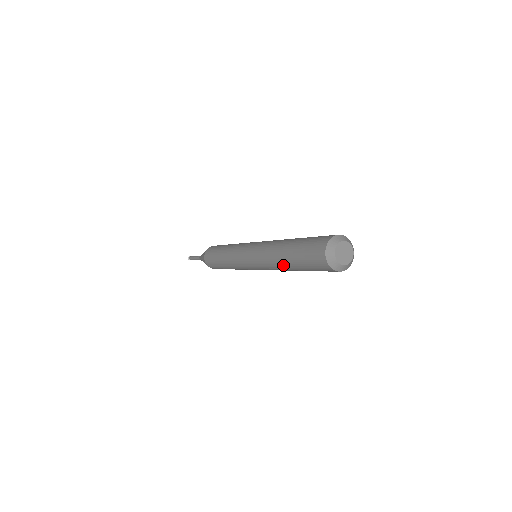
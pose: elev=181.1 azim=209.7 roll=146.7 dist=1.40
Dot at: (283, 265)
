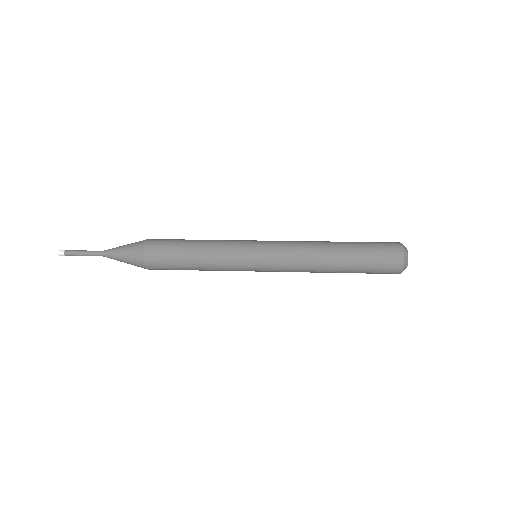
Dot at: (330, 272)
